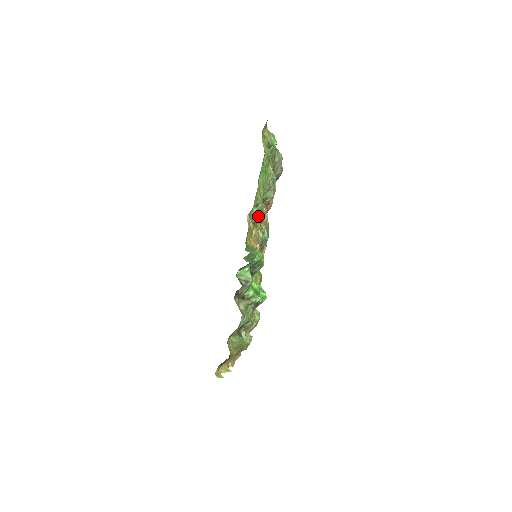
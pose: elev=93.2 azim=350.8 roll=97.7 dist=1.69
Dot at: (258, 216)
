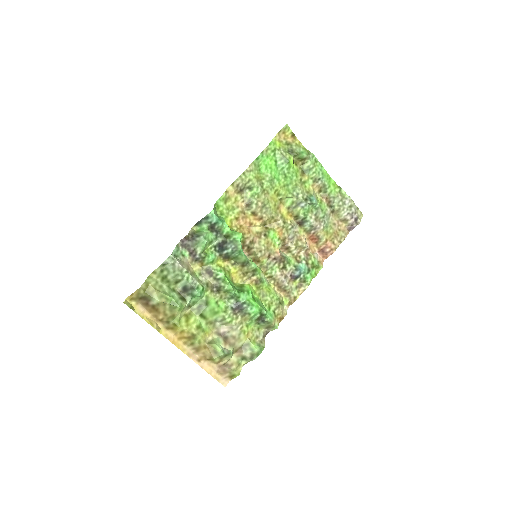
Dot at: (260, 208)
